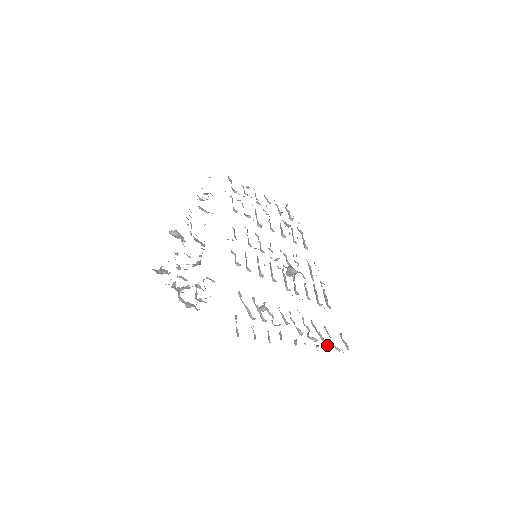
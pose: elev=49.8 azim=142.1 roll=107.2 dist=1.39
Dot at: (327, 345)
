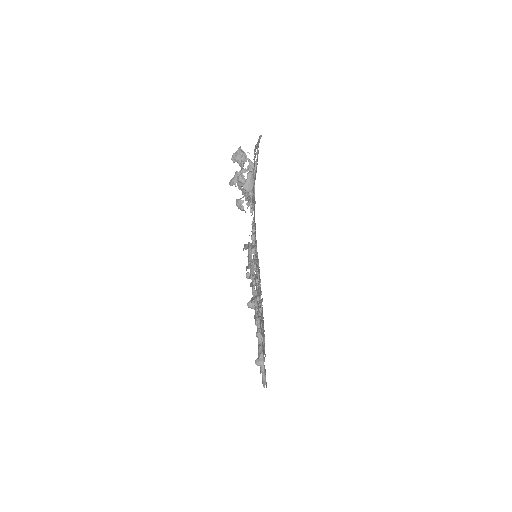
Dot at: (261, 358)
